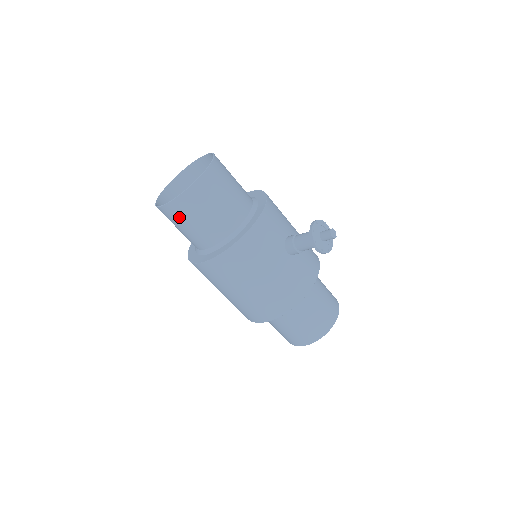
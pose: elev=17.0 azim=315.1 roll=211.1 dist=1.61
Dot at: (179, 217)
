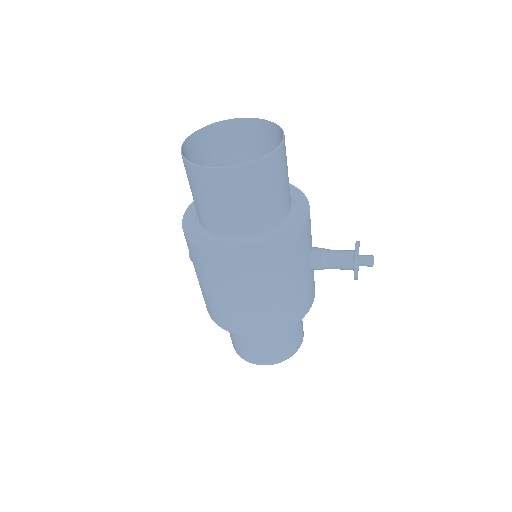
Dot at: (225, 190)
